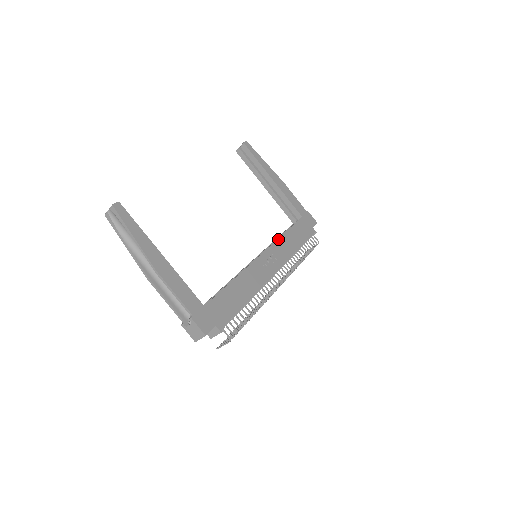
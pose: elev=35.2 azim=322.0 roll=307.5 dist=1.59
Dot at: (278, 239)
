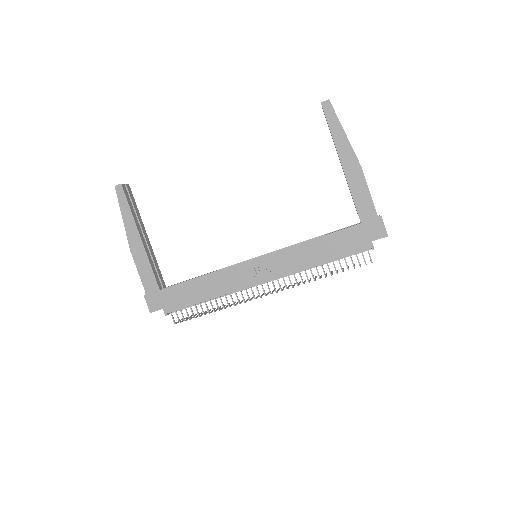
Dot at: (292, 246)
